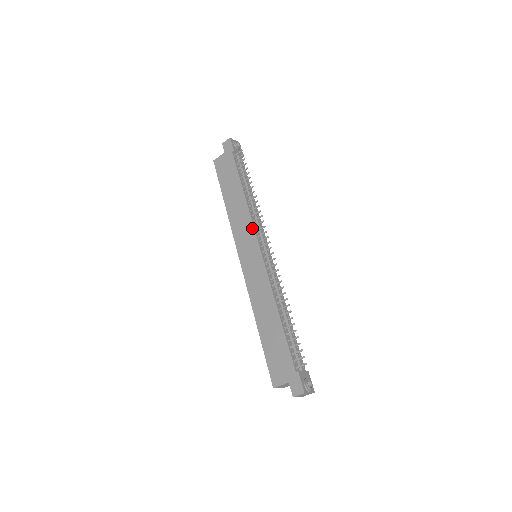
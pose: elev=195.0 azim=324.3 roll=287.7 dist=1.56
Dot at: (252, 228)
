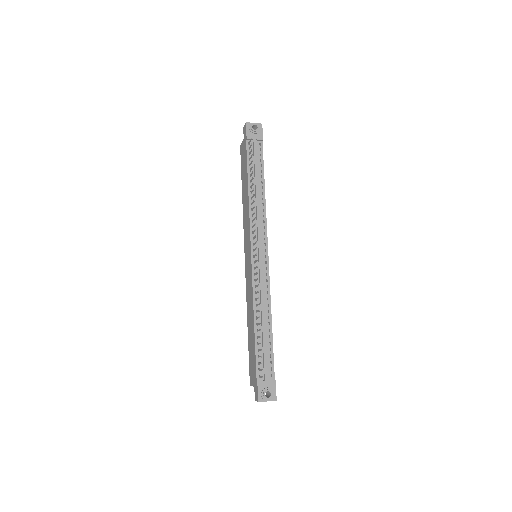
Dot at: (249, 229)
